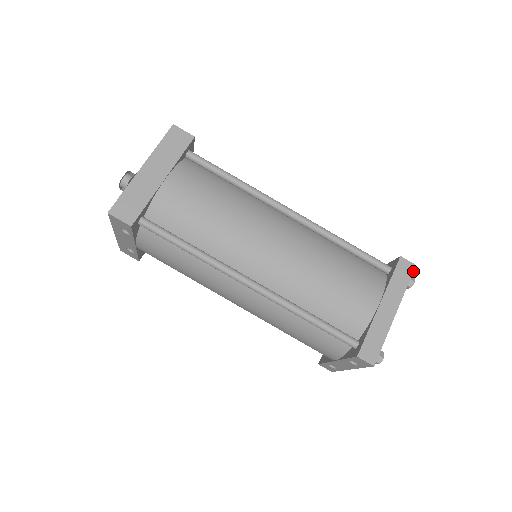
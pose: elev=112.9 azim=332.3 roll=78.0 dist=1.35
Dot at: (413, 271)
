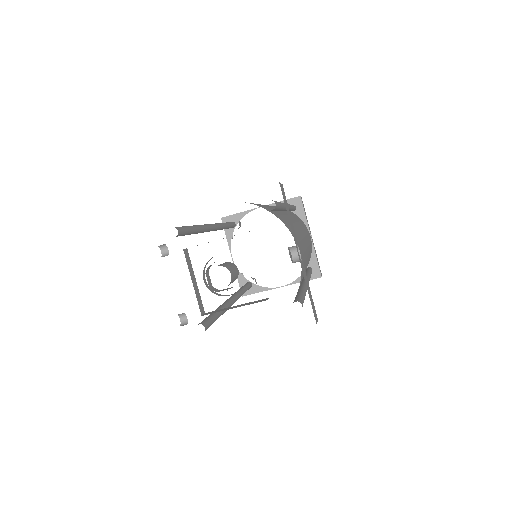
Dot at: occluded
